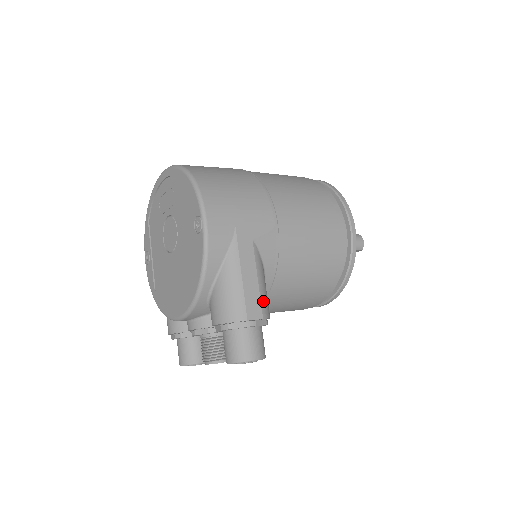
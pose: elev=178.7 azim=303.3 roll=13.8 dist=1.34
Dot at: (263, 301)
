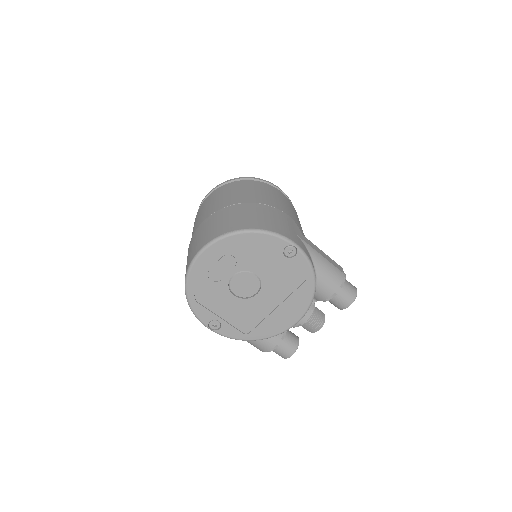
Dot at: occluded
